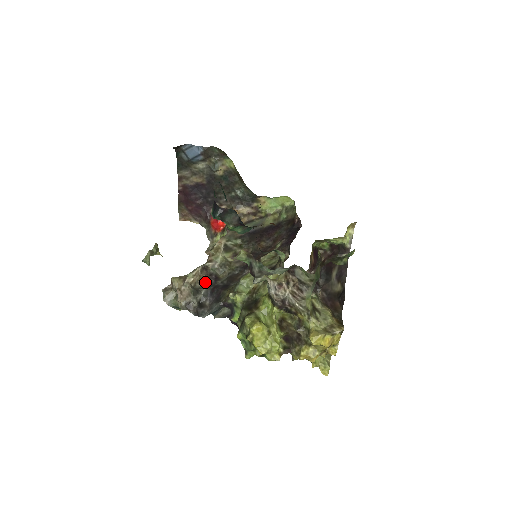
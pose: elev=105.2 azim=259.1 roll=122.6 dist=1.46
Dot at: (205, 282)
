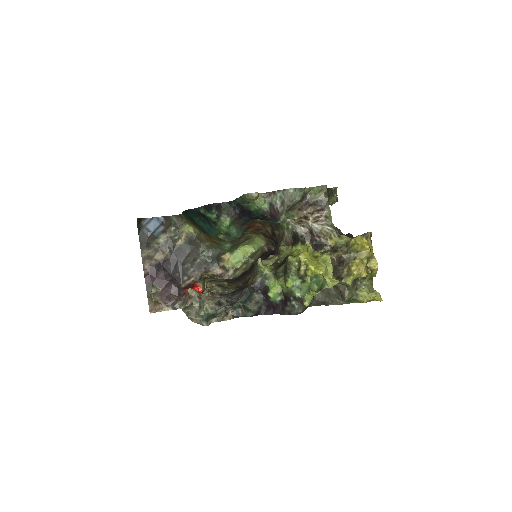
Dot at: occluded
